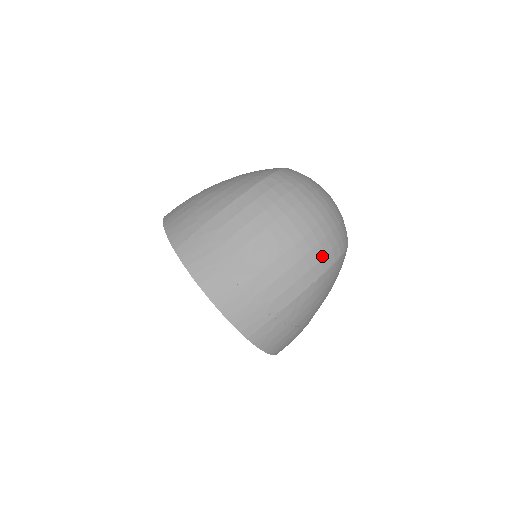
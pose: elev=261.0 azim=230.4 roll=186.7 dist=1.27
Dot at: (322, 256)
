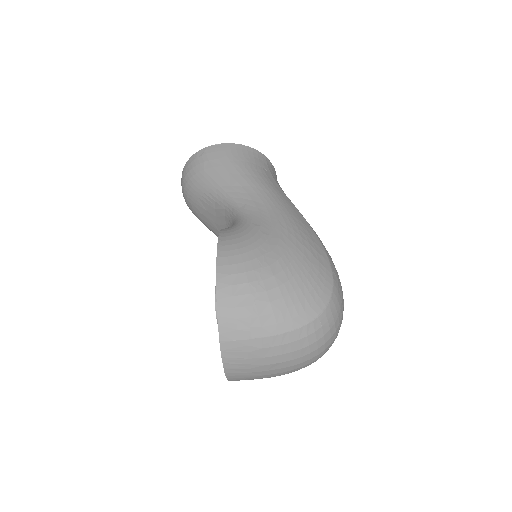
Dot at: occluded
